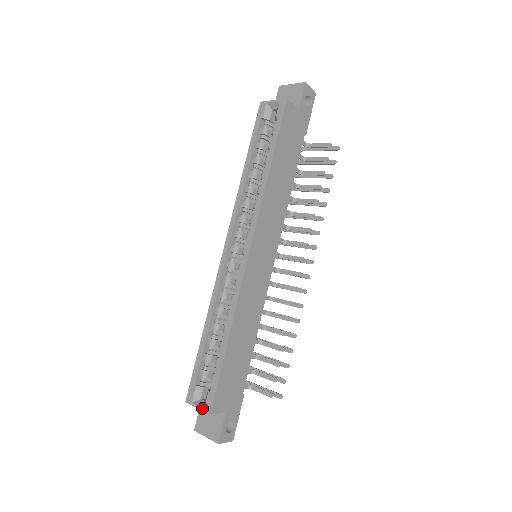
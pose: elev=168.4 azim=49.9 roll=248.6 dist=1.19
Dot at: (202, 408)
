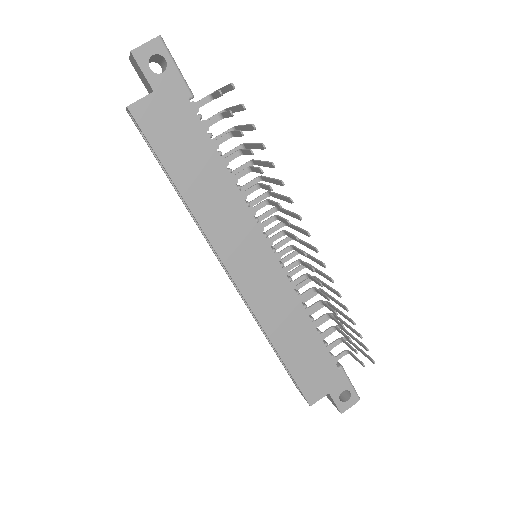
Dot at: occluded
